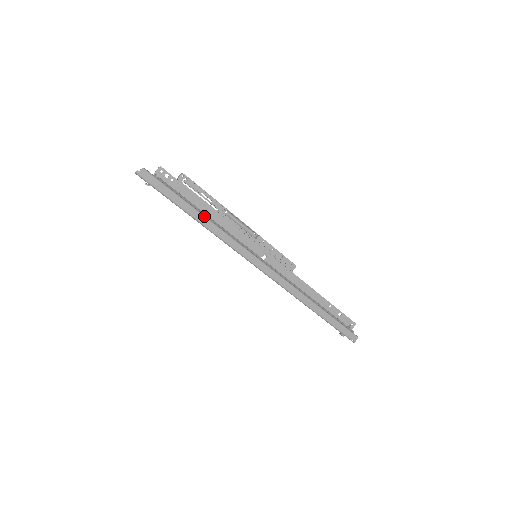
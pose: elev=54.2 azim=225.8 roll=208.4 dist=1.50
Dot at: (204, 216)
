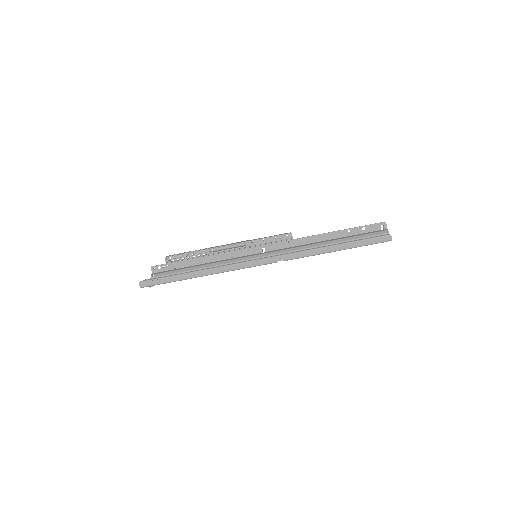
Dot at: (195, 272)
